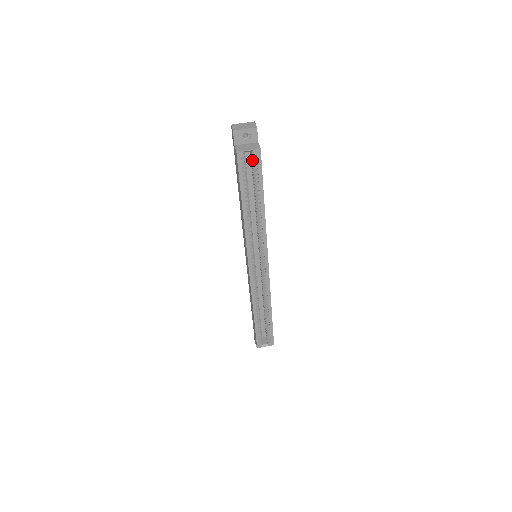
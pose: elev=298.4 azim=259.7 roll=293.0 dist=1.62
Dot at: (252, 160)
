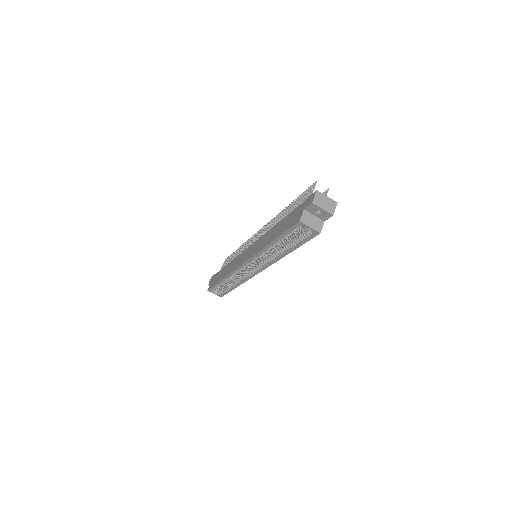
Dot at: (307, 229)
